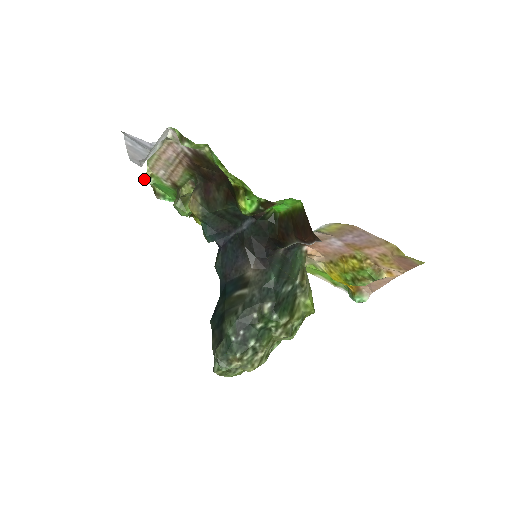
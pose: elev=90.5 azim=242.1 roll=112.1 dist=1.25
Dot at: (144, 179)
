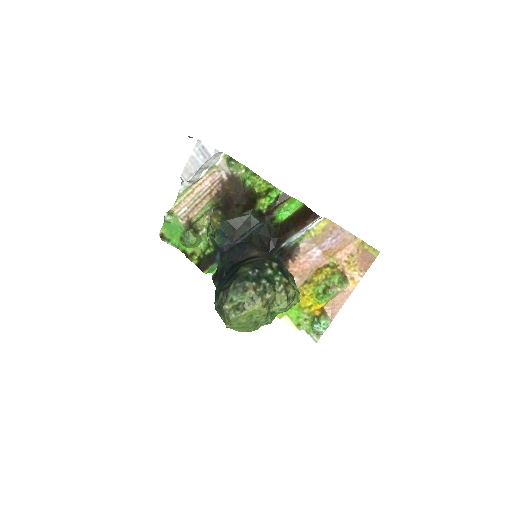
Dot at: (167, 213)
